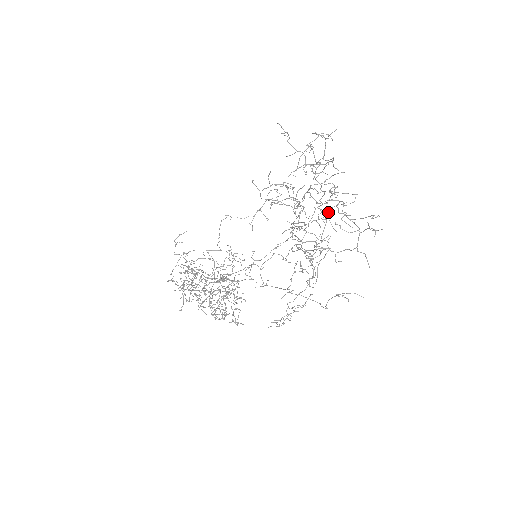
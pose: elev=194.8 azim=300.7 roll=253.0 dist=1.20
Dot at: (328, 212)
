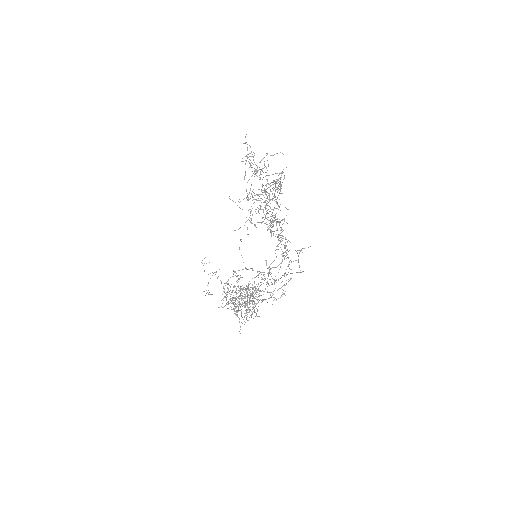
Dot at: (274, 195)
